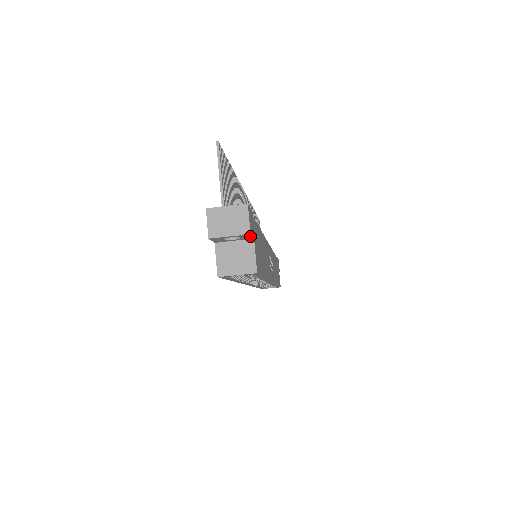
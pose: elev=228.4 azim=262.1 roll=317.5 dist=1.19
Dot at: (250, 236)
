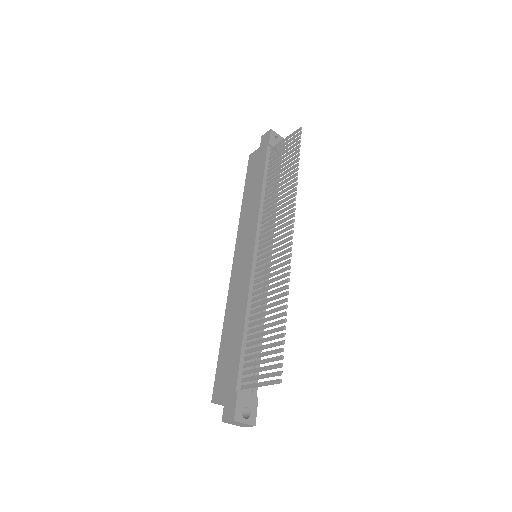
Dot at: occluded
